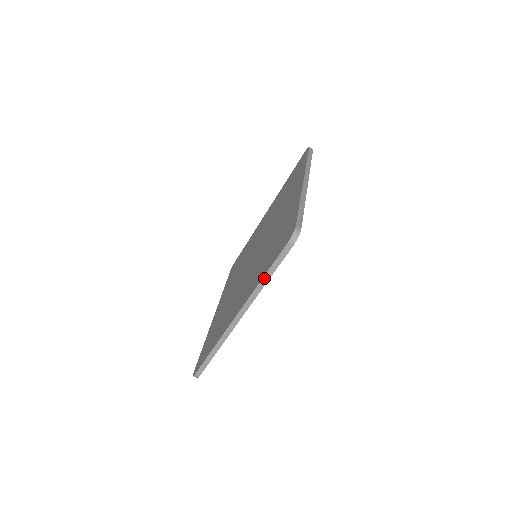
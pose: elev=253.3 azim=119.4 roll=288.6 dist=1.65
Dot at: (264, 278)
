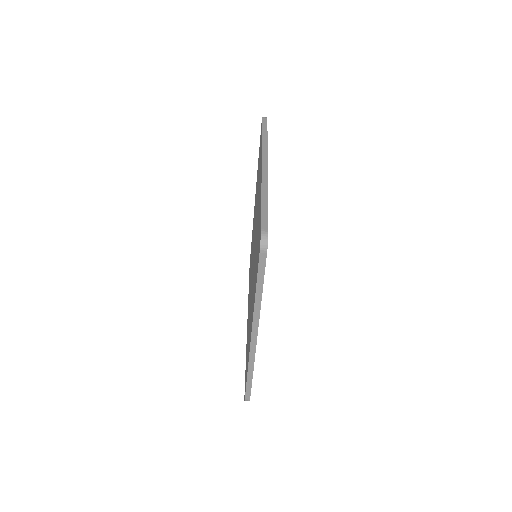
Dot at: (257, 293)
